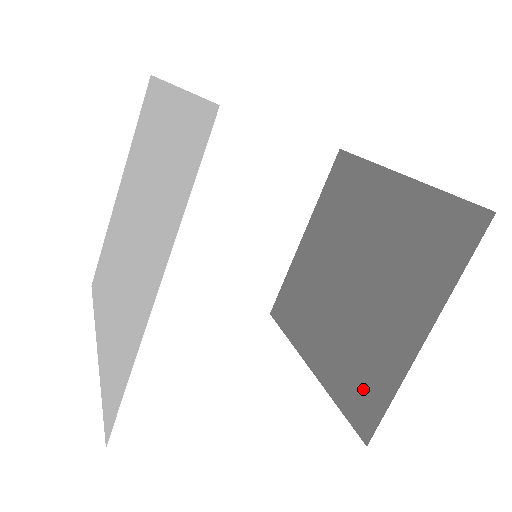
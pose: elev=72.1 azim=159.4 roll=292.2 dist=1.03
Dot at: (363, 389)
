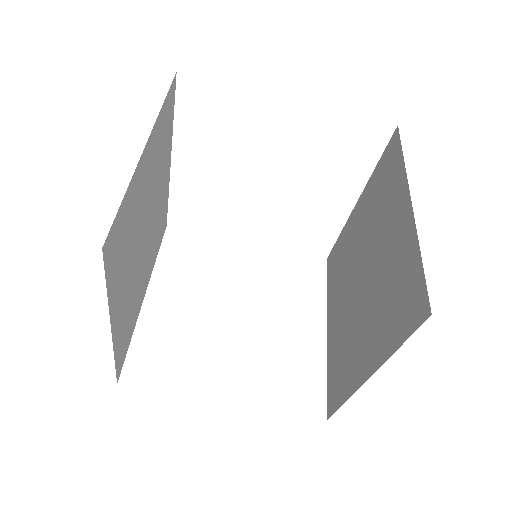
Dot at: (337, 379)
